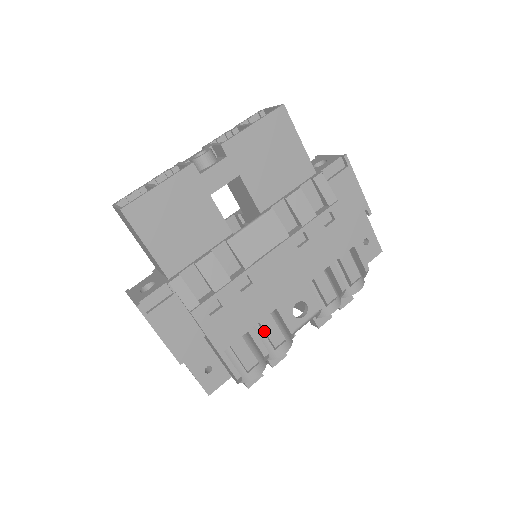
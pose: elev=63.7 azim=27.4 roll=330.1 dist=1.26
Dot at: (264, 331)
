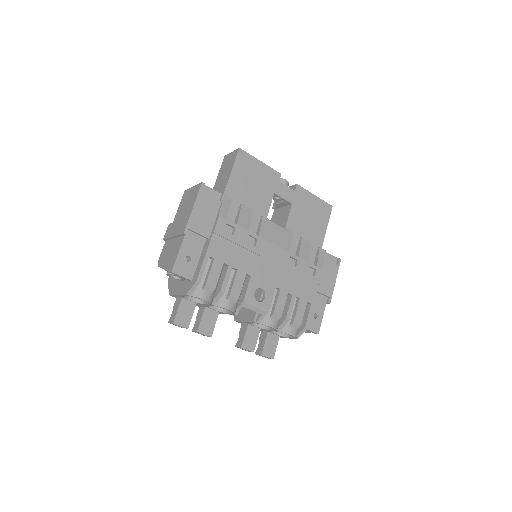
Dot at: (234, 278)
